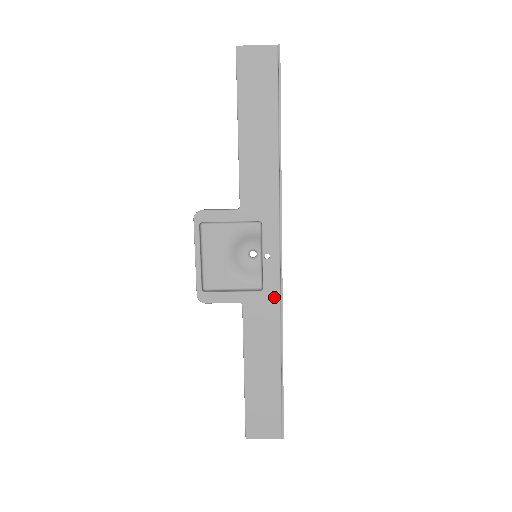
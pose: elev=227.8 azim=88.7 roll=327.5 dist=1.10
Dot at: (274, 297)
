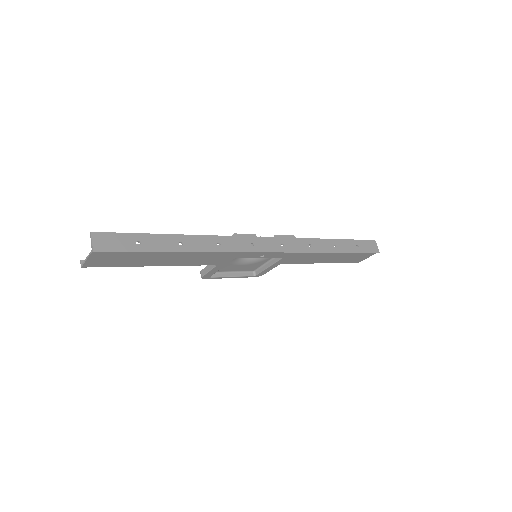
Dot at: (292, 254)
